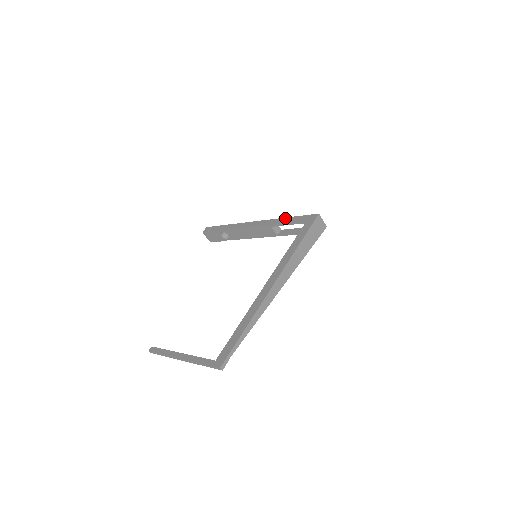
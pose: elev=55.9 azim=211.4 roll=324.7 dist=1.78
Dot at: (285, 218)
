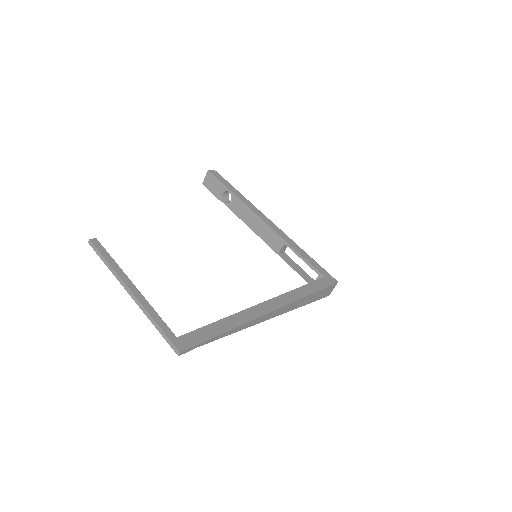
Dot at: (304, 251)
